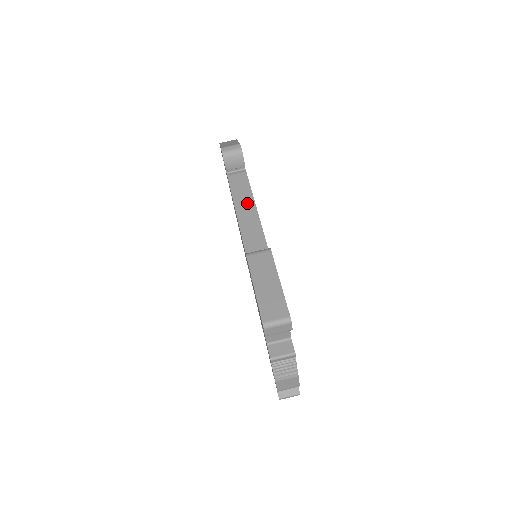
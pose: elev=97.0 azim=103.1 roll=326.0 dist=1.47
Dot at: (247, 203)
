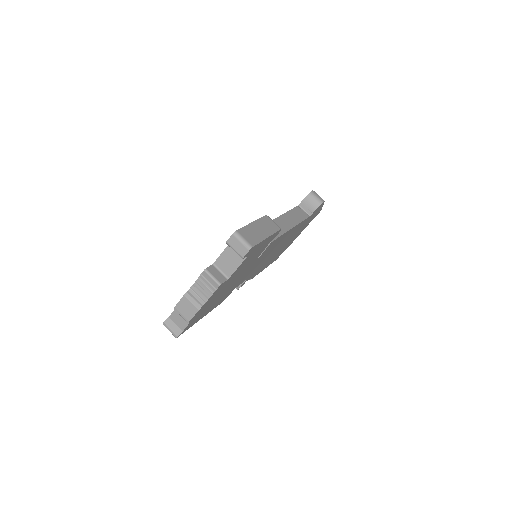
Dot at: (292, 221)
